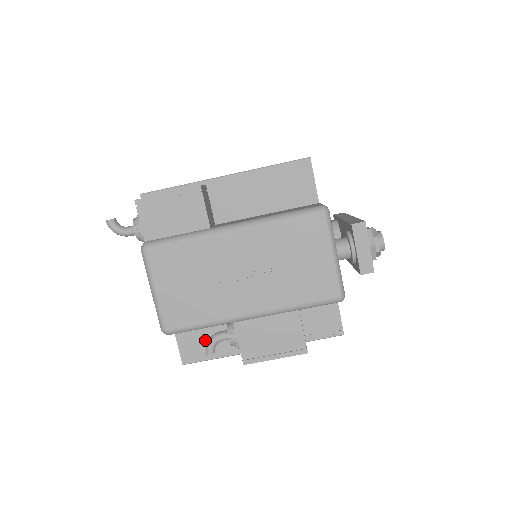
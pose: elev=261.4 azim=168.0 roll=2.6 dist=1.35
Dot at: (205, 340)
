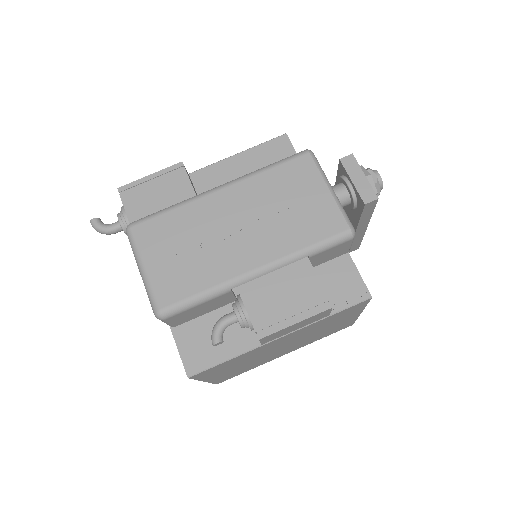
Dot at: occluded
